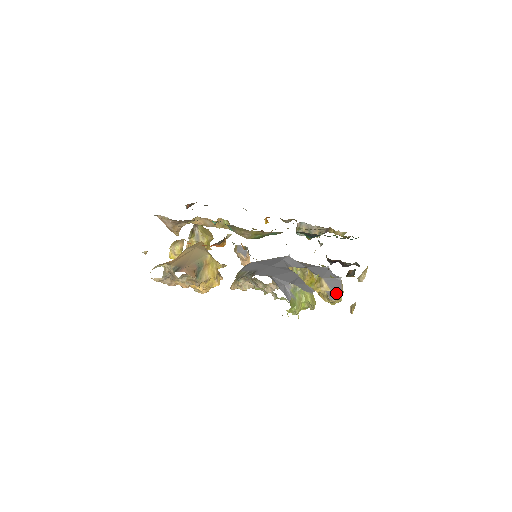
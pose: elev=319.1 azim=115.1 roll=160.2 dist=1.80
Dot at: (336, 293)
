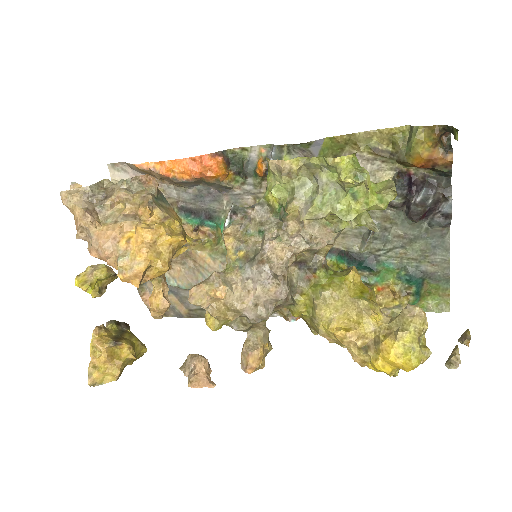
Dot at: occluded
